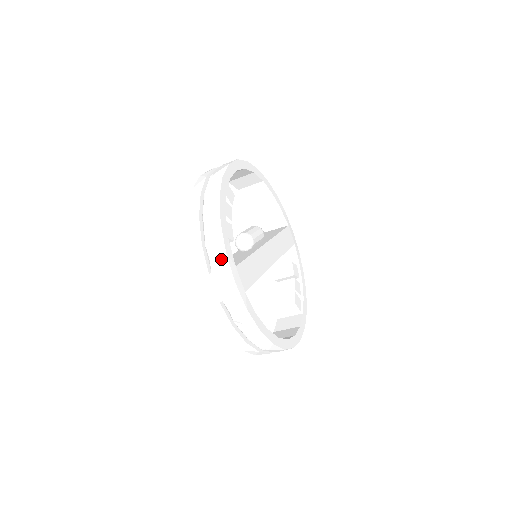
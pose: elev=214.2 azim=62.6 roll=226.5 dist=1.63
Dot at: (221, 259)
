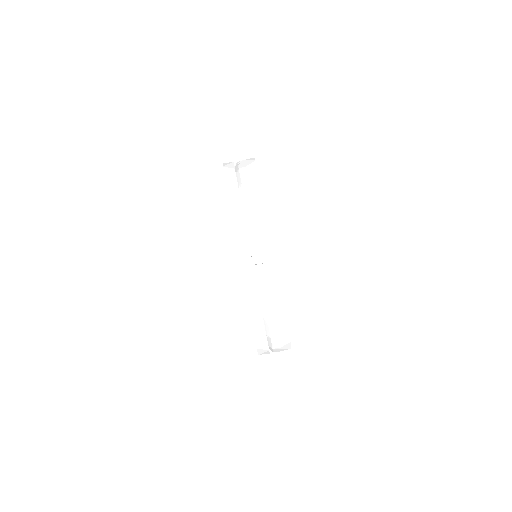
Dot at: (269, 251)
